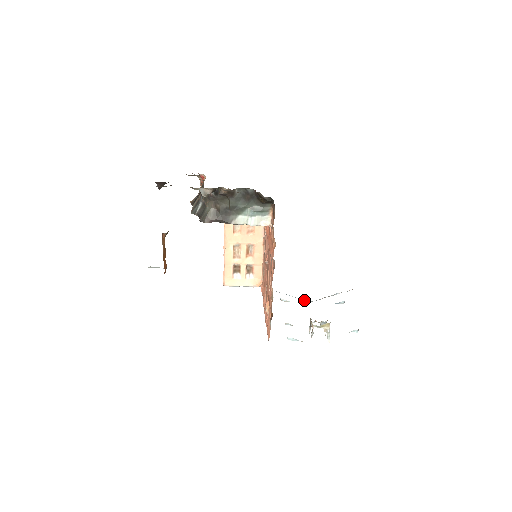
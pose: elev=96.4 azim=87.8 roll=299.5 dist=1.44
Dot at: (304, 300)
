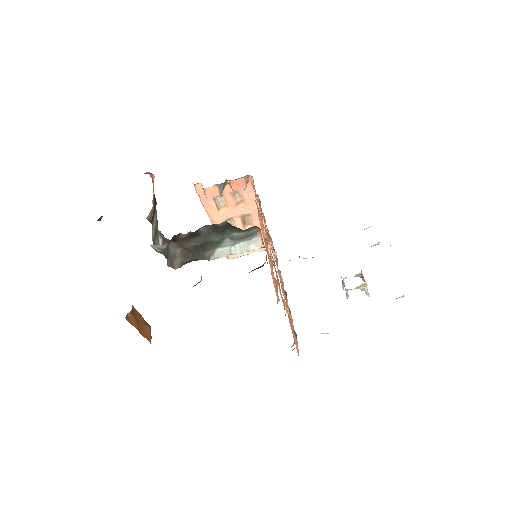
Dot at: occluded
